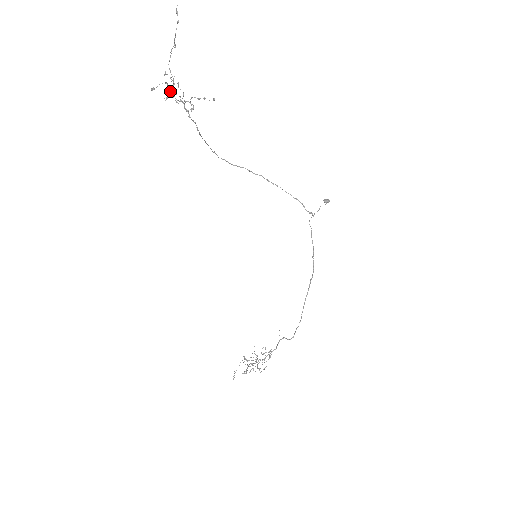
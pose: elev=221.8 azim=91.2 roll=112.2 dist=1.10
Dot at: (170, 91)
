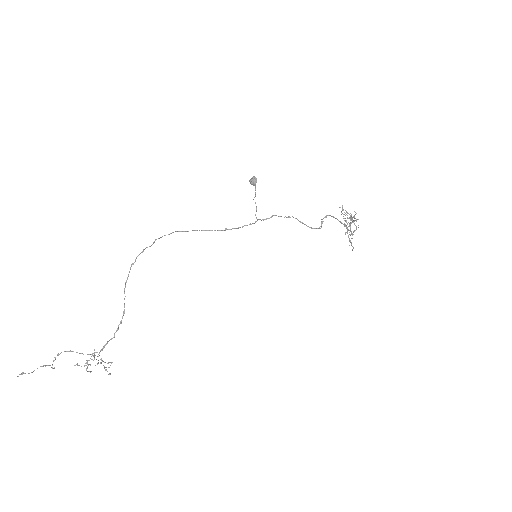
Dot at: occluded
